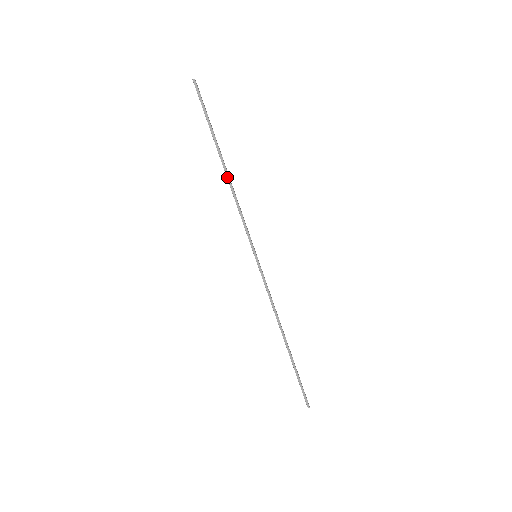
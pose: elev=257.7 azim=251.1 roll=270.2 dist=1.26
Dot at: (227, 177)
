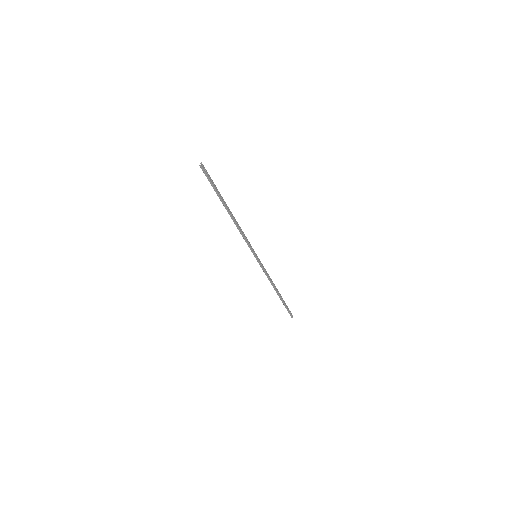
Dot at: (232, 219)
